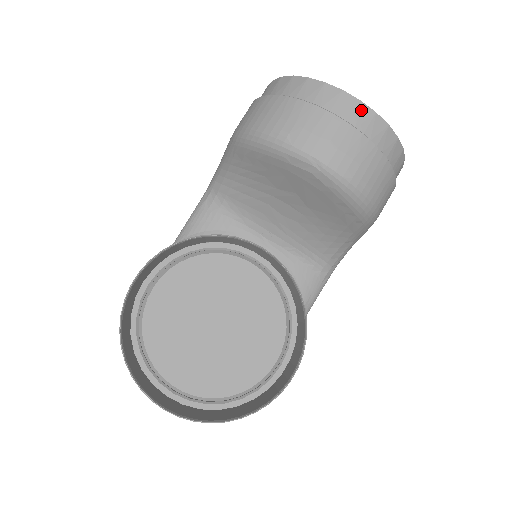
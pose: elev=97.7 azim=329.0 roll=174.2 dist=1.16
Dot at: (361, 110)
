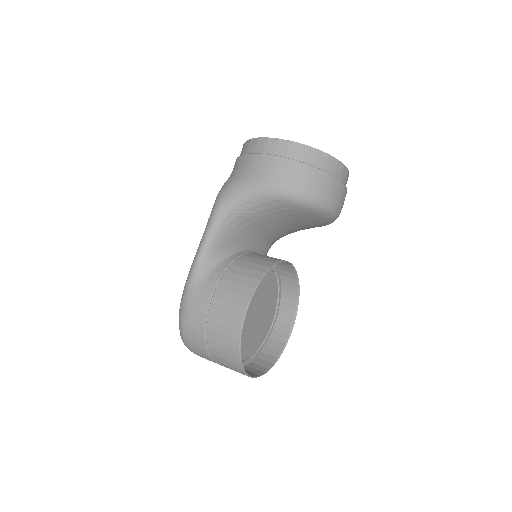
Dot at: (347, 175)
